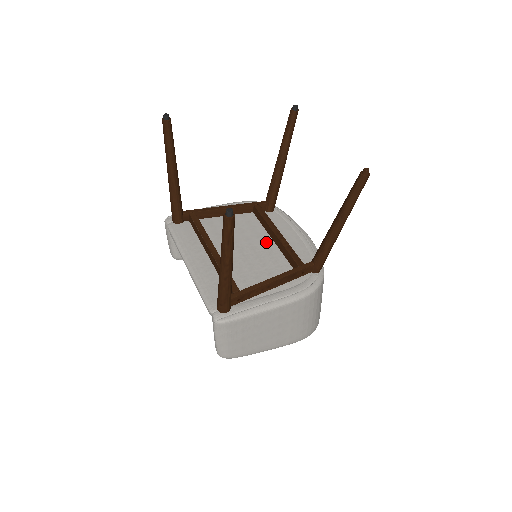
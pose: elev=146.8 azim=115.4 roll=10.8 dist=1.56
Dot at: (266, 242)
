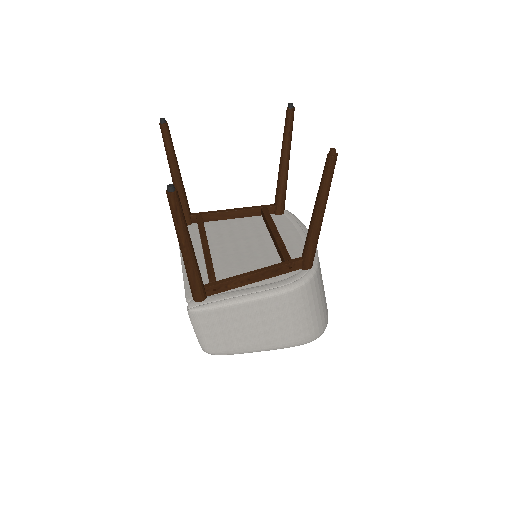
Dot at: (264, 241)
